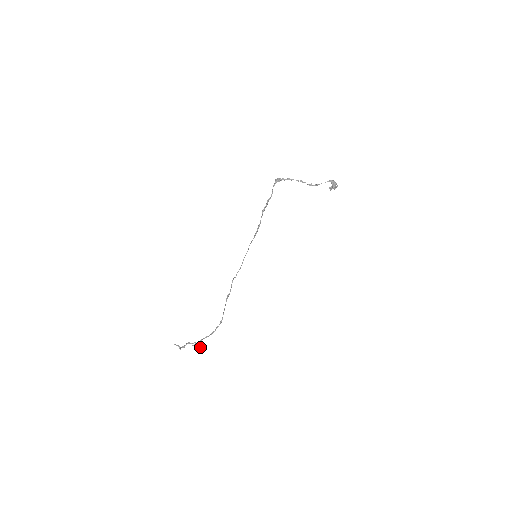
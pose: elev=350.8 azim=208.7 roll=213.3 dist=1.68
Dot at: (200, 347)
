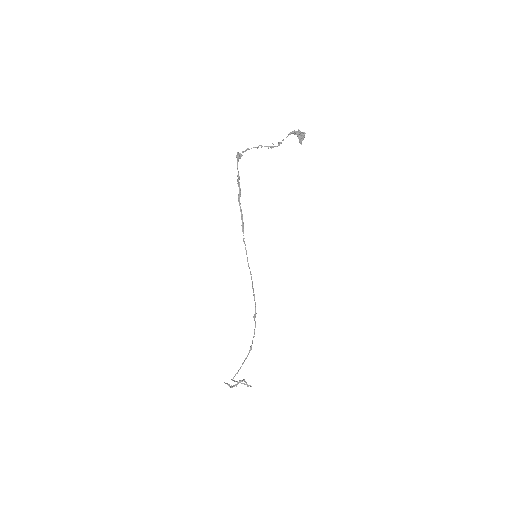
Dot at: occluded
